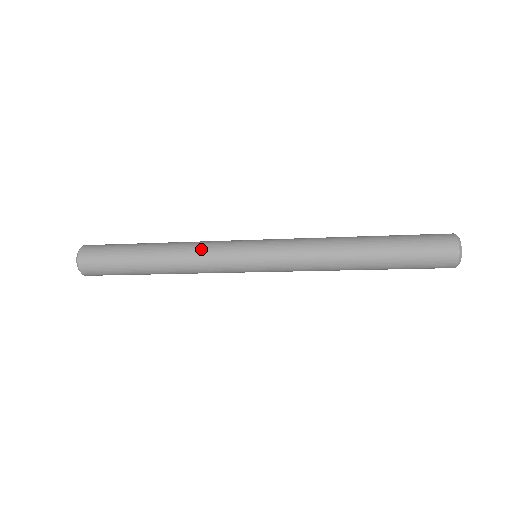
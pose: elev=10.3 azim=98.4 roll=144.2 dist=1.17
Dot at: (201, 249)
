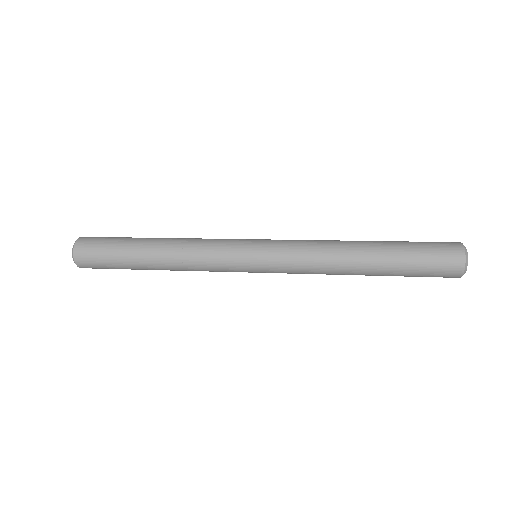
Dot at: (199, 259)
